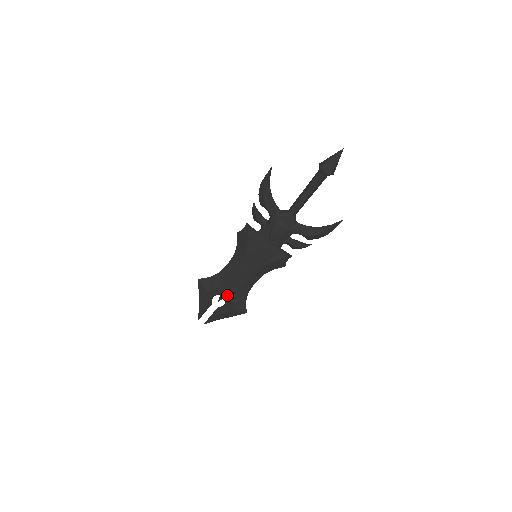
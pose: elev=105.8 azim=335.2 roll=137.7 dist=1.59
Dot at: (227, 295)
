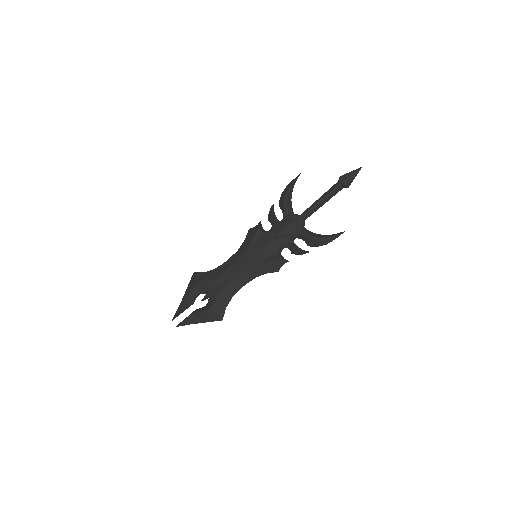
Dot at: (213, 293)
